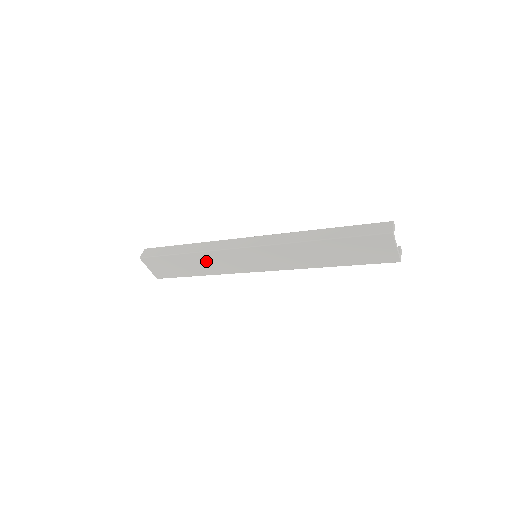
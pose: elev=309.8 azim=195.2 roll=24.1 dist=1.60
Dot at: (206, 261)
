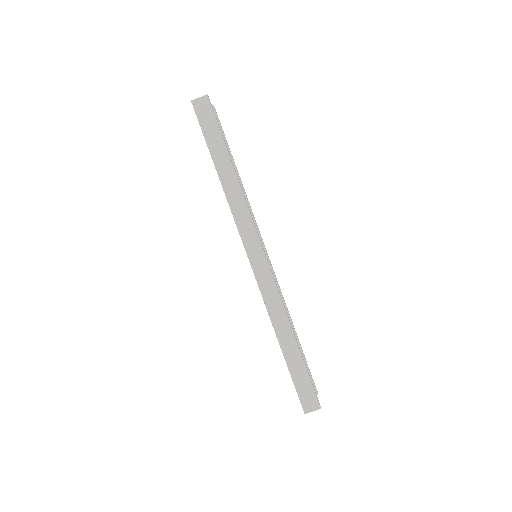
Dot at: occluded
